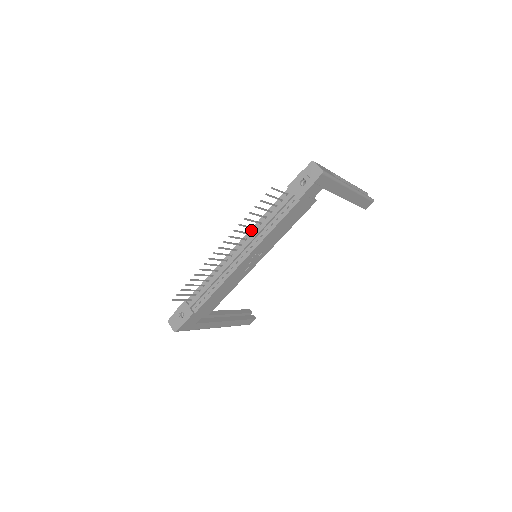
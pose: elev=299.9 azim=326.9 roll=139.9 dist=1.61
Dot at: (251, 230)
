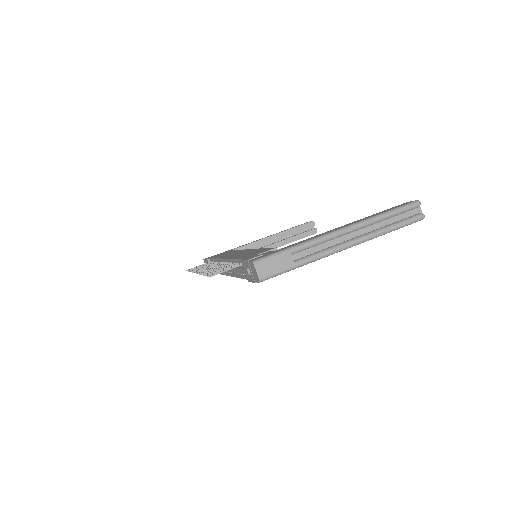
Dot at: (229, 260)
